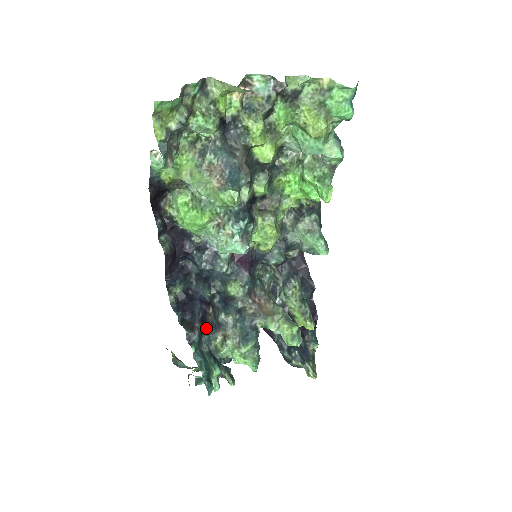
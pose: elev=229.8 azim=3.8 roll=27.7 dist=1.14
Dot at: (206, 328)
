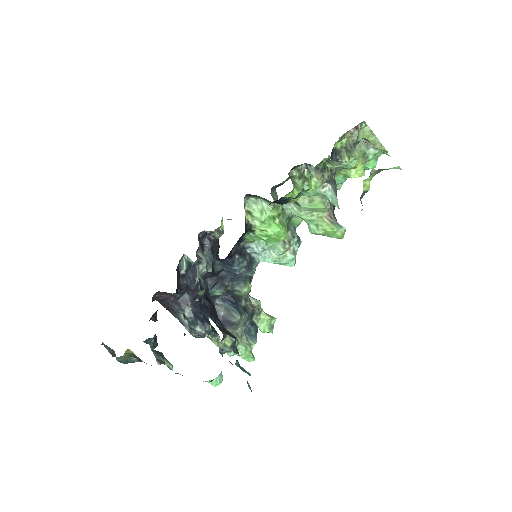
Dot at: occluded
